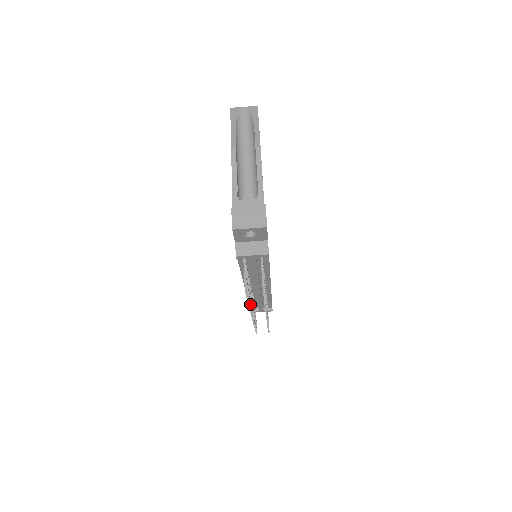
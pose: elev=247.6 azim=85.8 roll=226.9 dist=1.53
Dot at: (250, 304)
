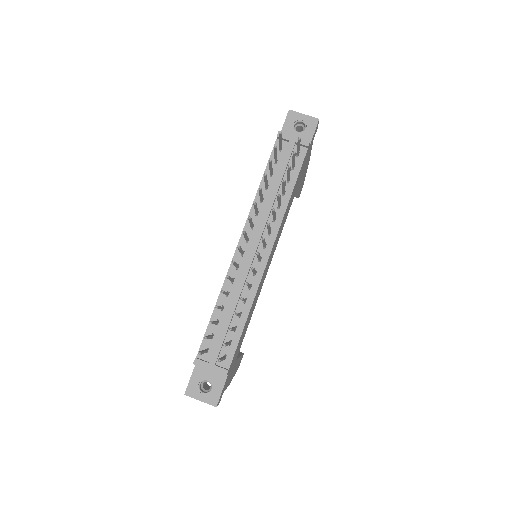
Dot at: (261, 190)
